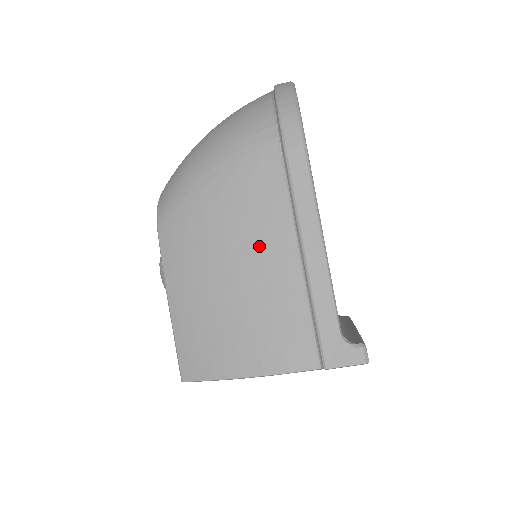
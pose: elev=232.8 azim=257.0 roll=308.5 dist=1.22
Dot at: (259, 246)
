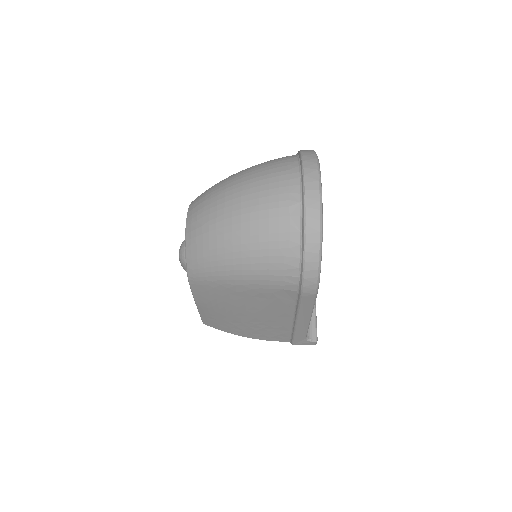
Dot at: (268, 313)
